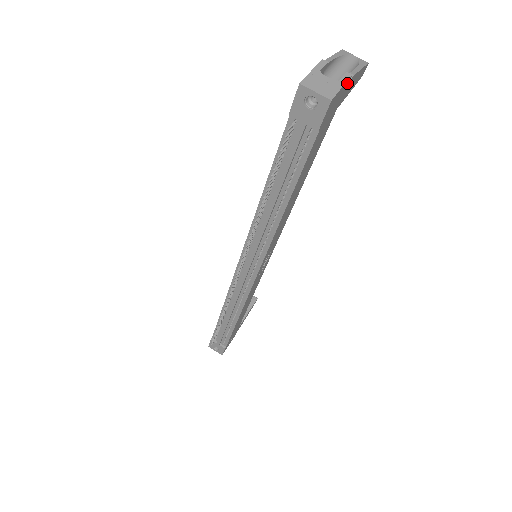
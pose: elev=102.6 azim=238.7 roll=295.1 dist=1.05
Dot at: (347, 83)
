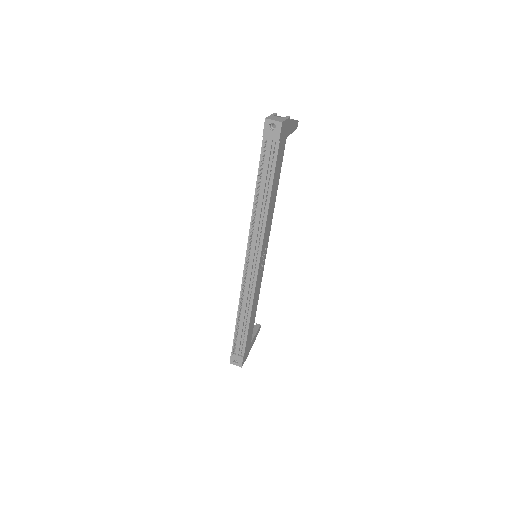
Dot at: (289, 121)
